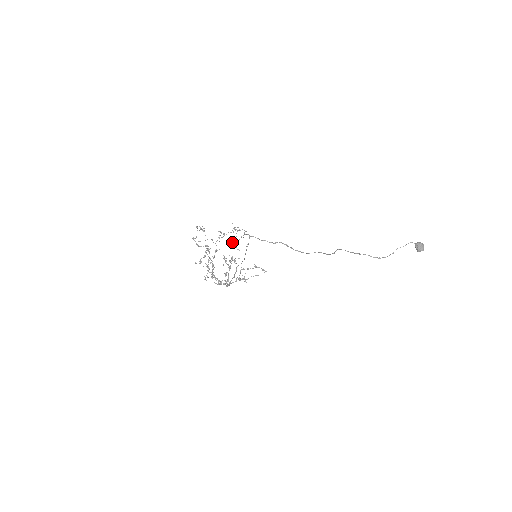
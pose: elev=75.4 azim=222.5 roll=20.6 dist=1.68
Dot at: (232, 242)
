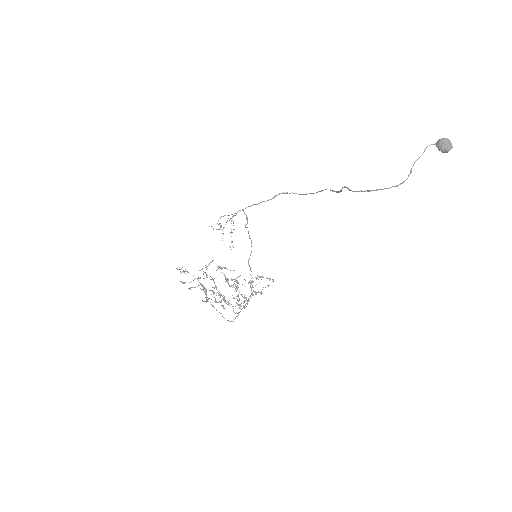
Dot at: (220, 268)
